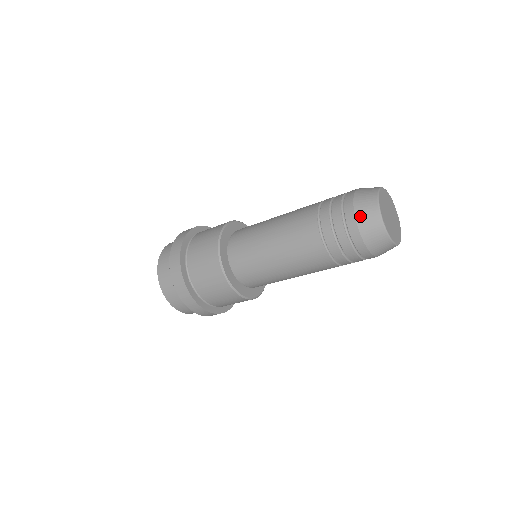
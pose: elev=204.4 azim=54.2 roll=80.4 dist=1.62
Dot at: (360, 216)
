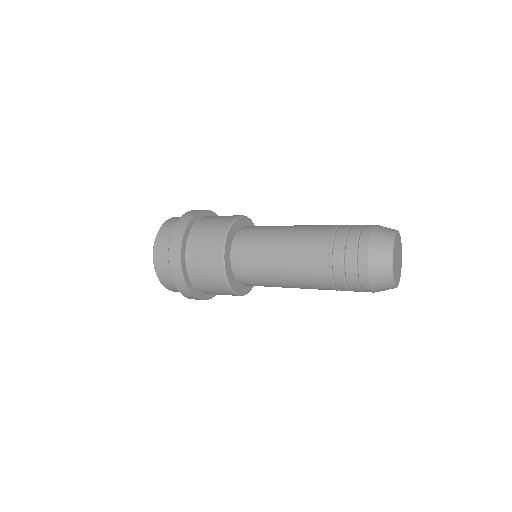
Dot at: (374, 244)
